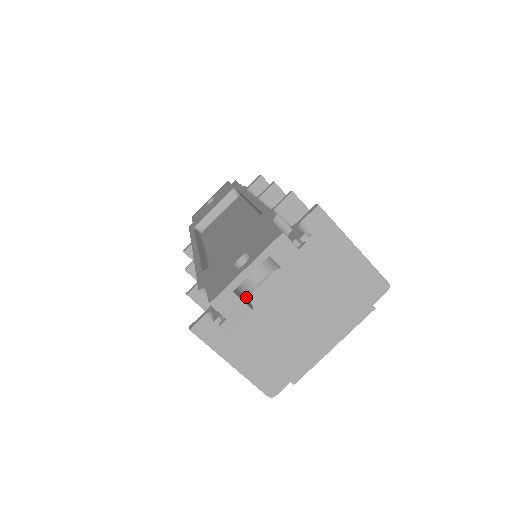
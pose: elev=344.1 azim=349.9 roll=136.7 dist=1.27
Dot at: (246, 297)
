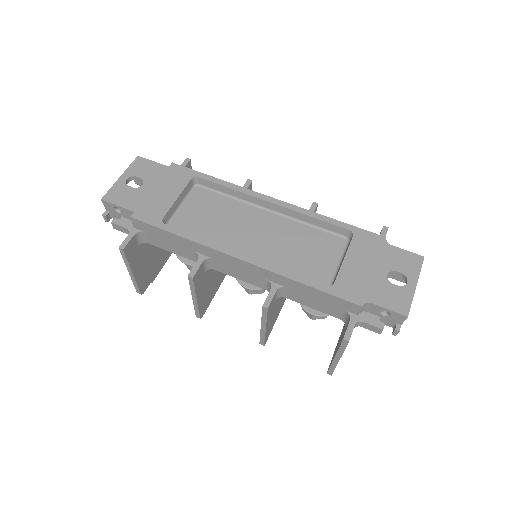
Dot at: occluded
